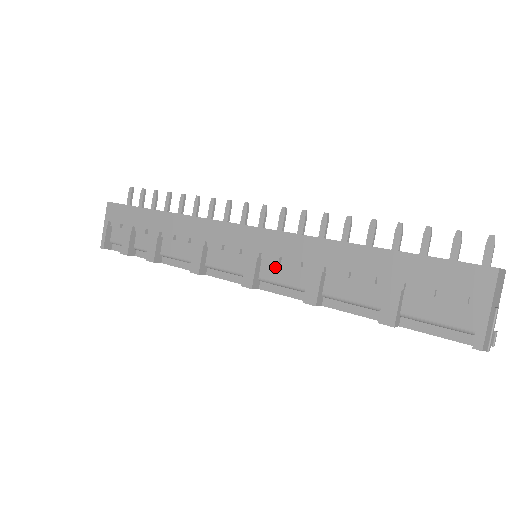
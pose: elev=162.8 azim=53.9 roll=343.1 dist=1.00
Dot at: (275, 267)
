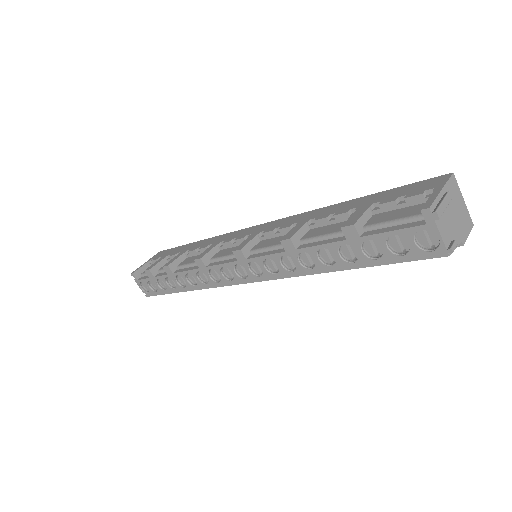
Dot at: (269, 241)
